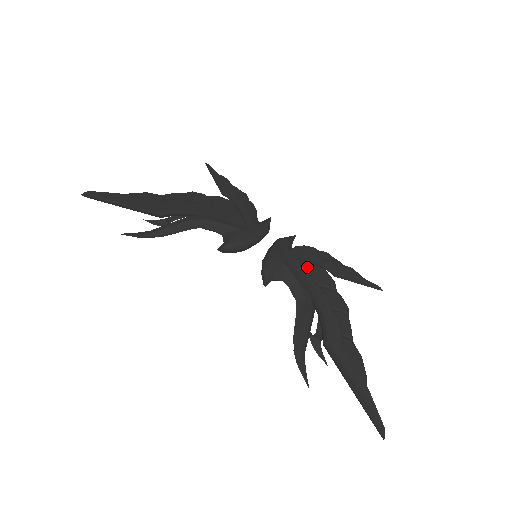
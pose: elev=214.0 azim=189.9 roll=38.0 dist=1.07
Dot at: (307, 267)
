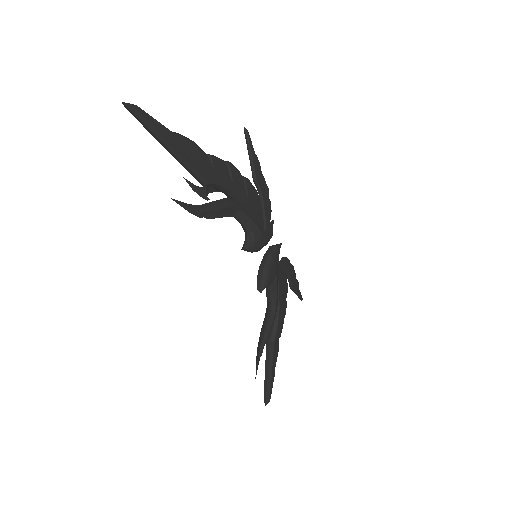
Dot at: (283, 278)
